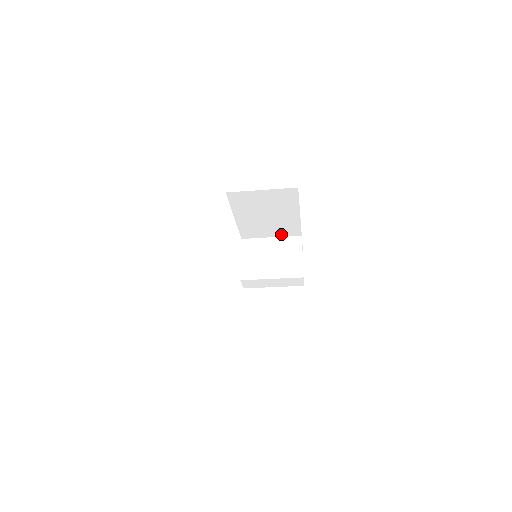
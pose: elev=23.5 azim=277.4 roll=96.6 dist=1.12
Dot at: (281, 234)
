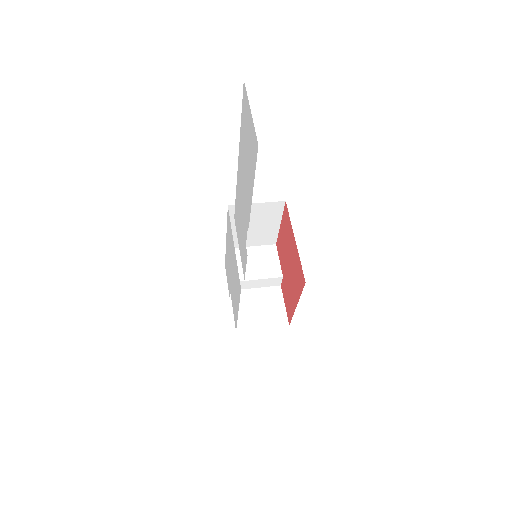
Dot at: (260, 243)
